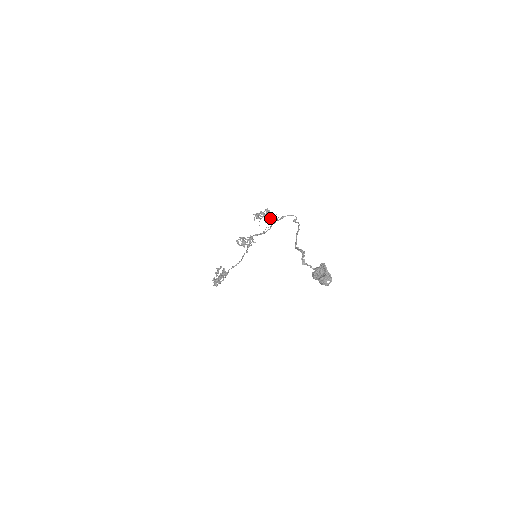
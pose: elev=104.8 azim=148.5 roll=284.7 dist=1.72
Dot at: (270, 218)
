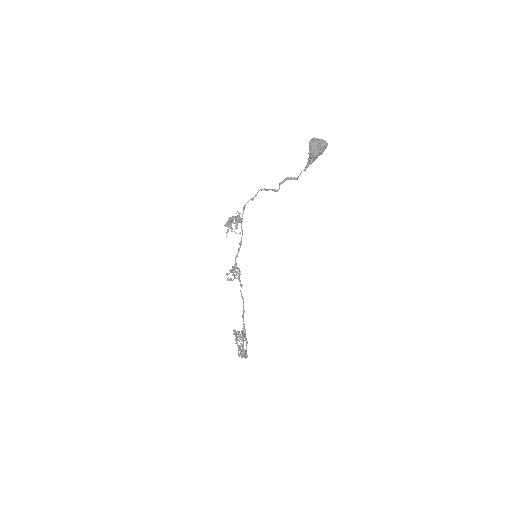
Dot at: (237, 218)
